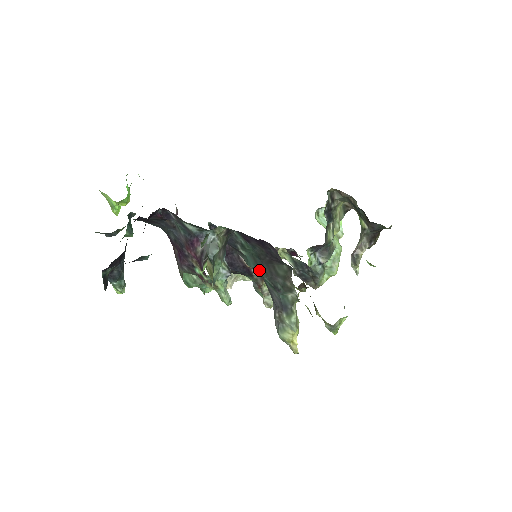
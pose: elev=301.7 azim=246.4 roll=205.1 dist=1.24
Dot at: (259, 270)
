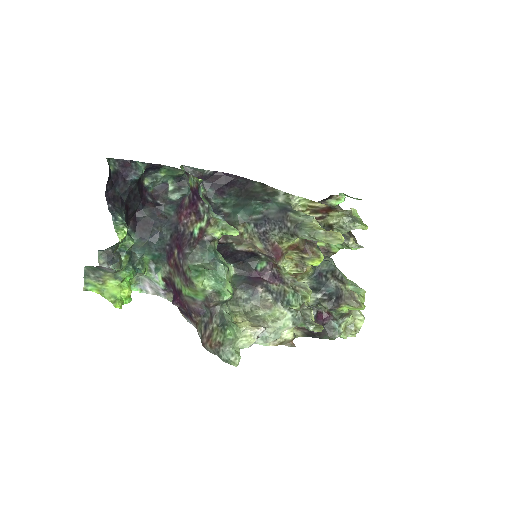
Dot at: (245, 205)
